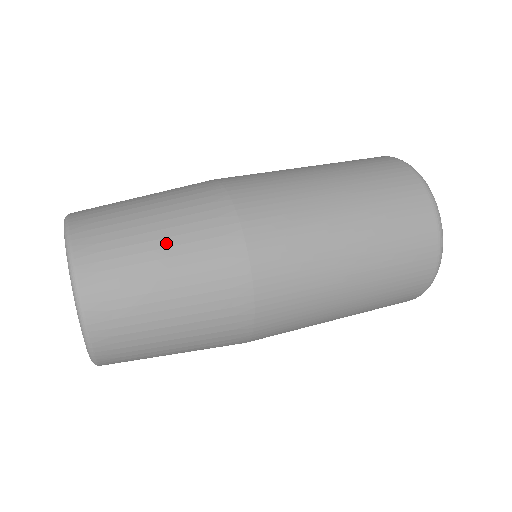
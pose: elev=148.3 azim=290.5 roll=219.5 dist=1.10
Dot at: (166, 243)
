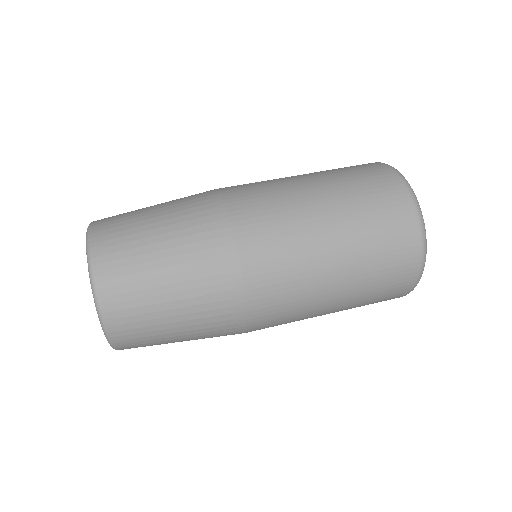
Dot at: (172, 270)
